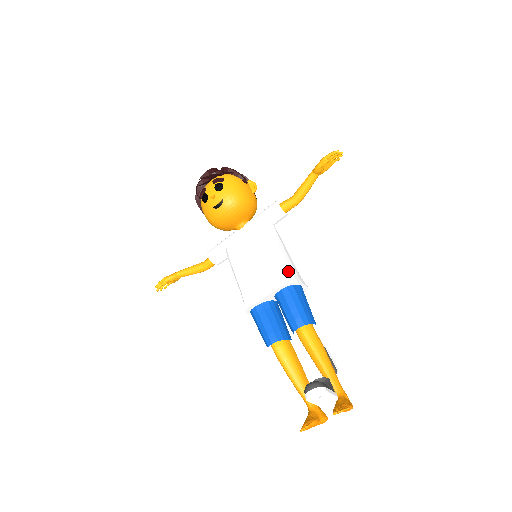
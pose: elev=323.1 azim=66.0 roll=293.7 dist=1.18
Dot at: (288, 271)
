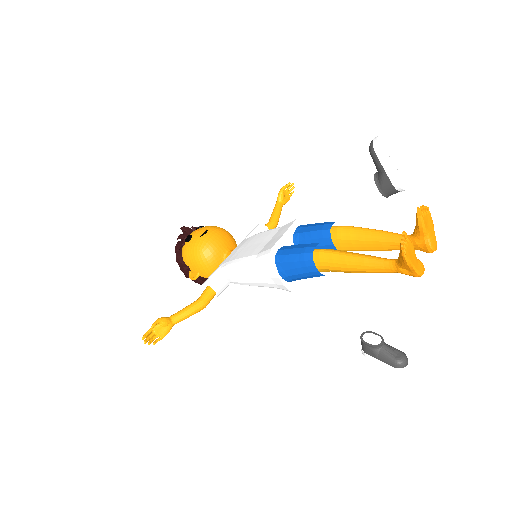
Dot at: occluded
